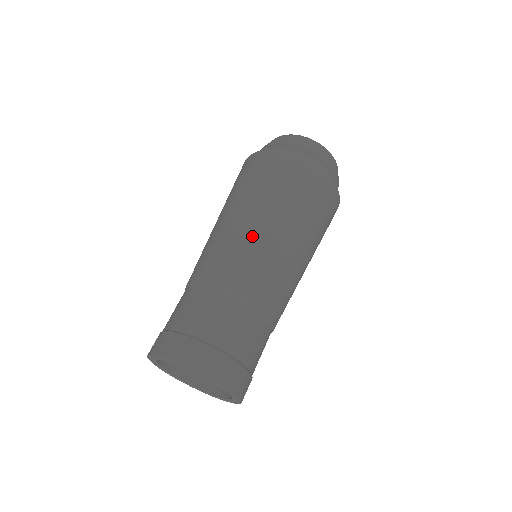
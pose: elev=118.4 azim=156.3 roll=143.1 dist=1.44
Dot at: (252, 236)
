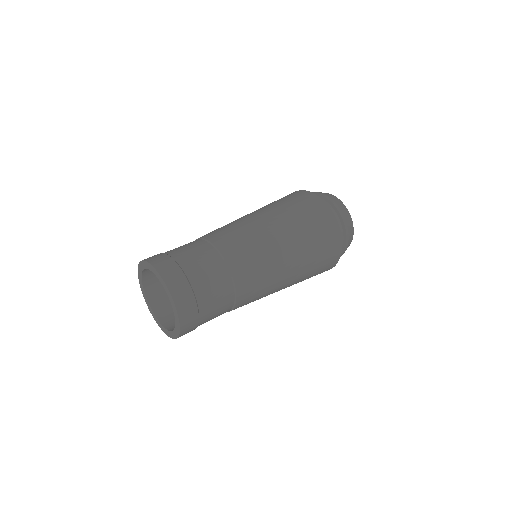
Dot at: (260, 231)
